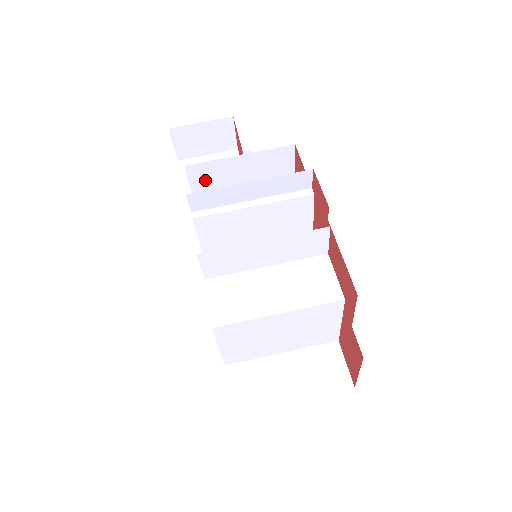
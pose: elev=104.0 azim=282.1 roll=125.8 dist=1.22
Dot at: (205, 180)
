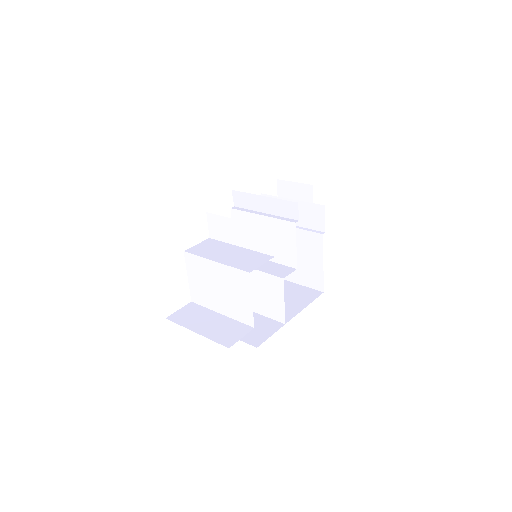
Dot at: occluded
